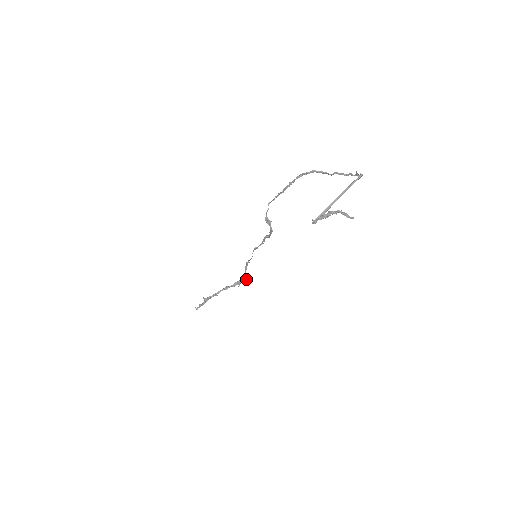
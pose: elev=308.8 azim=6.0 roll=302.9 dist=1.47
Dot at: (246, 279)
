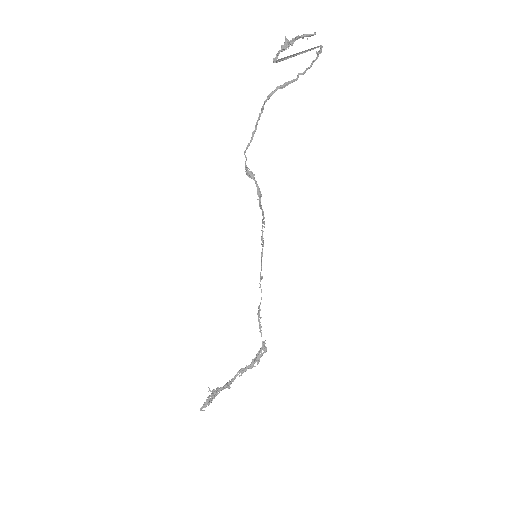
Dot at: (265, 348)
